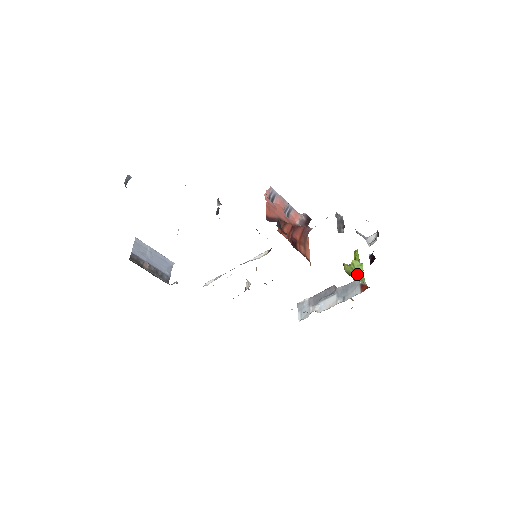
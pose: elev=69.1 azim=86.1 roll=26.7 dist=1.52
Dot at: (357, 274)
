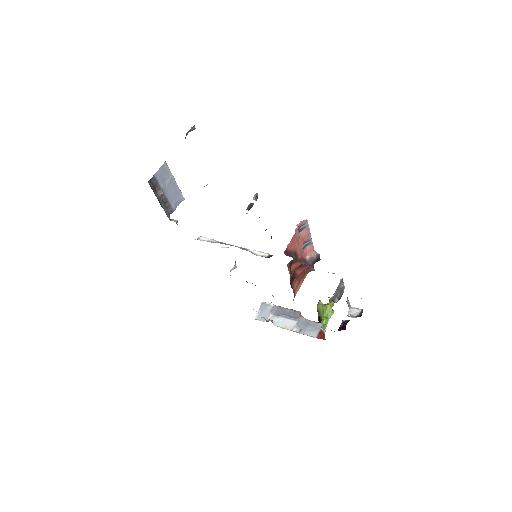
Dot at: (324, 318)
